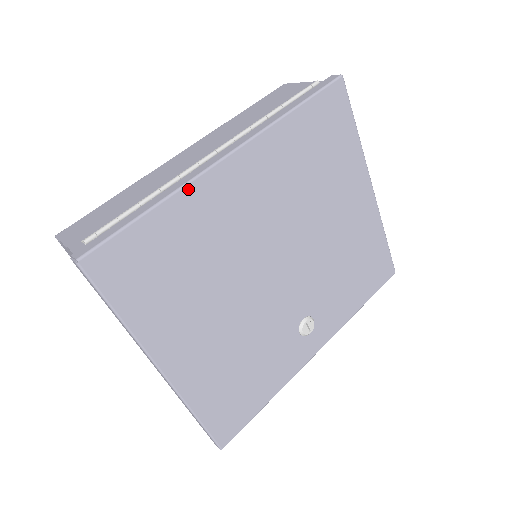
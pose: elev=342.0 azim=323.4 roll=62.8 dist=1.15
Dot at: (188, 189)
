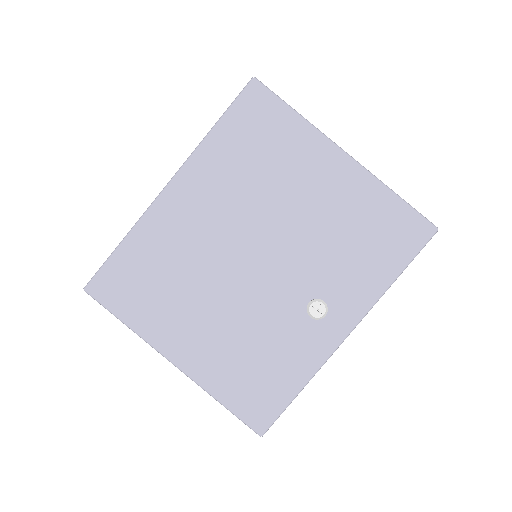
Dot at: (143, 221)
